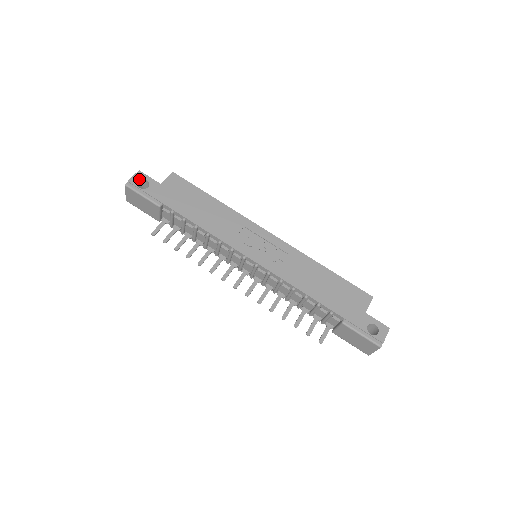
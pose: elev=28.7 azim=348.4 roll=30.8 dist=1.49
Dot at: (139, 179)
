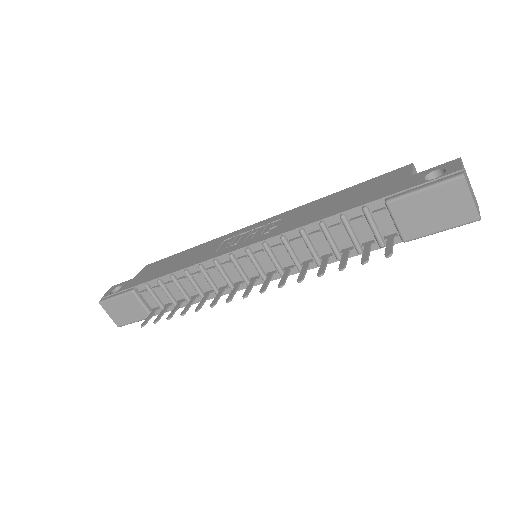
Dot at: (112, 290)
